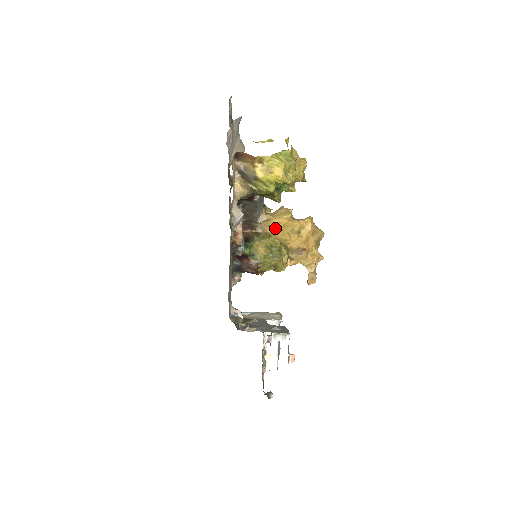
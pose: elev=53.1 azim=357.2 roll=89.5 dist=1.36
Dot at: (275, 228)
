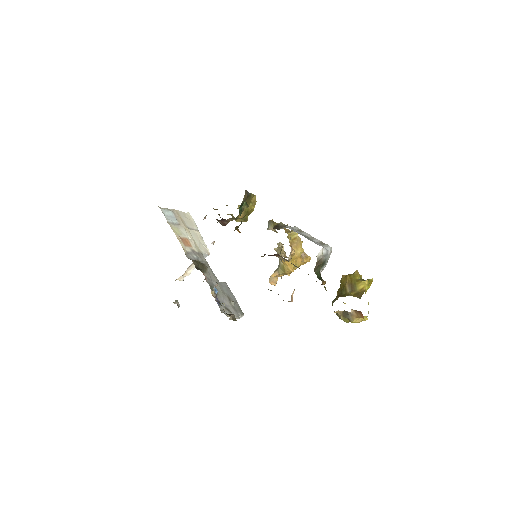
Dot at: occluded
